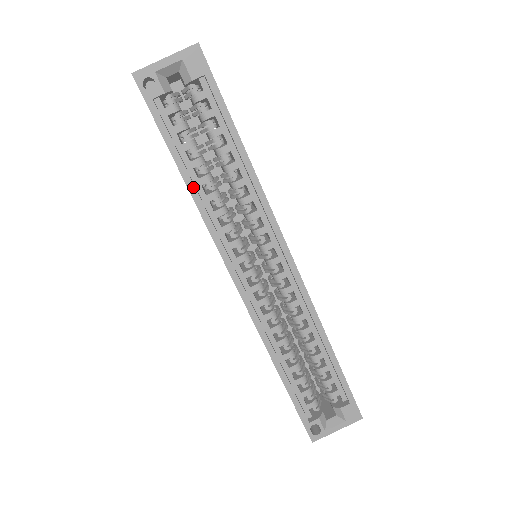
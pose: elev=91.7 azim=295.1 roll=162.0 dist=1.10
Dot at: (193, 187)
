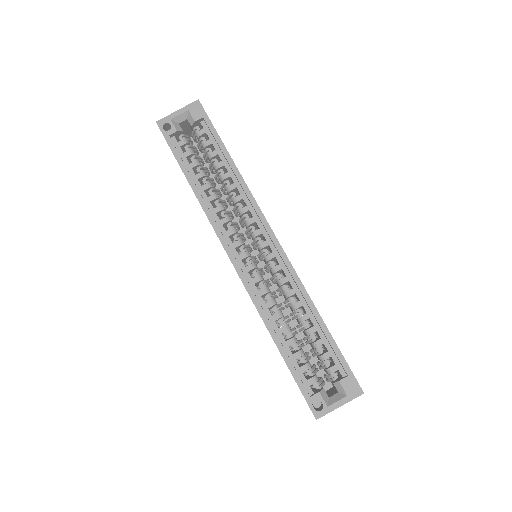
Dot at: (197, 190)
